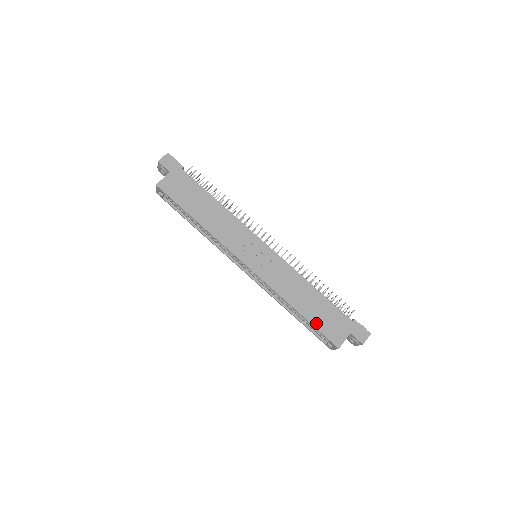
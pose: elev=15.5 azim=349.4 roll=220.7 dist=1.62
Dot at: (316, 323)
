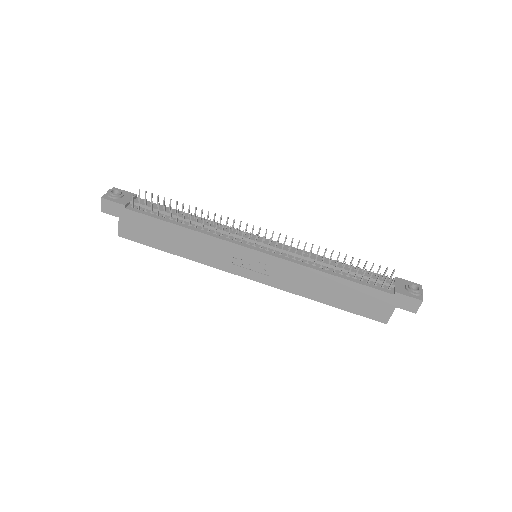
Dot at: (350, 308)
